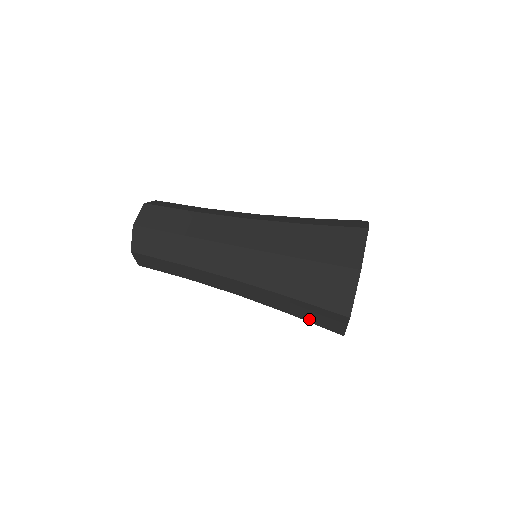
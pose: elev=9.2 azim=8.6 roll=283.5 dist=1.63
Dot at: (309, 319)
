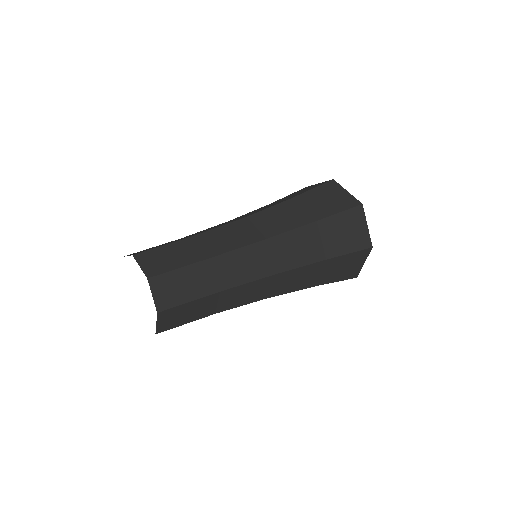
Dot at: (342, 248)
